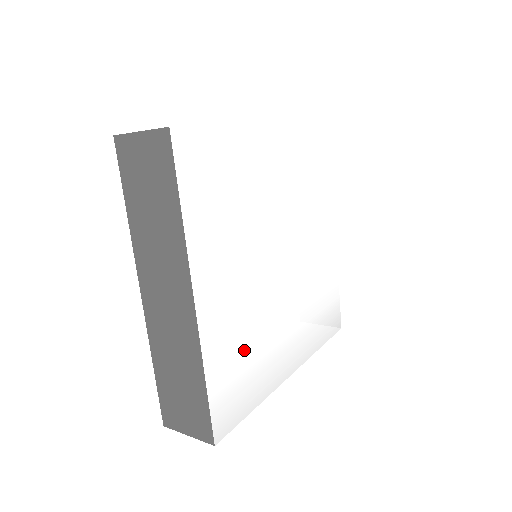
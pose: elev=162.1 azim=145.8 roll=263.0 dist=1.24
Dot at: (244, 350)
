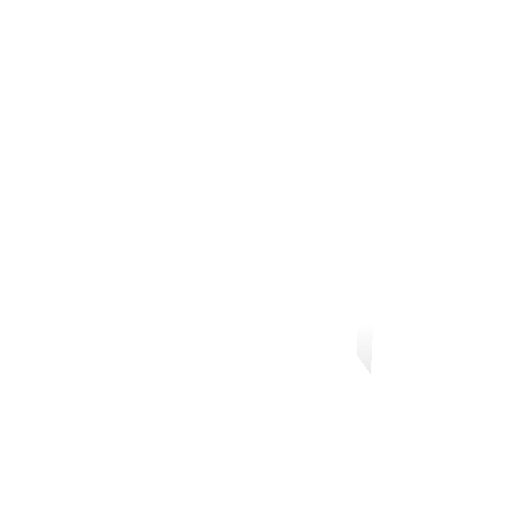
Dot at: (187, 320)
